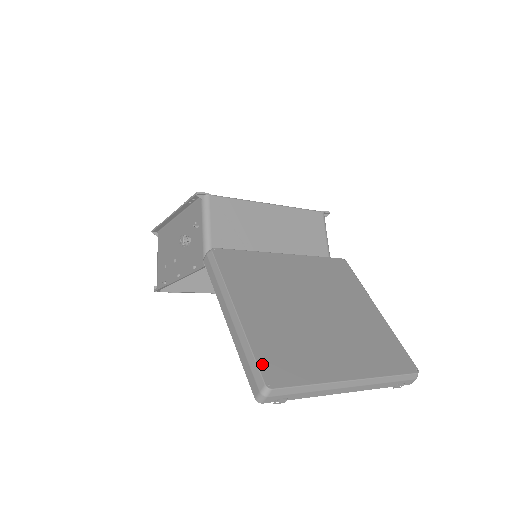
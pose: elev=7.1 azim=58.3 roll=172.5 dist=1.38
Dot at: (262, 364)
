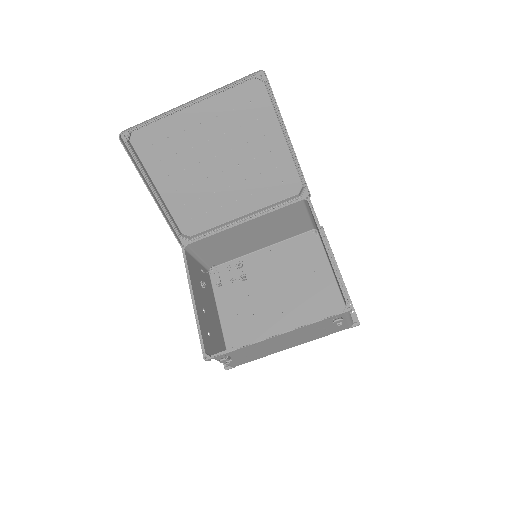
Dot at: (136, 148)
